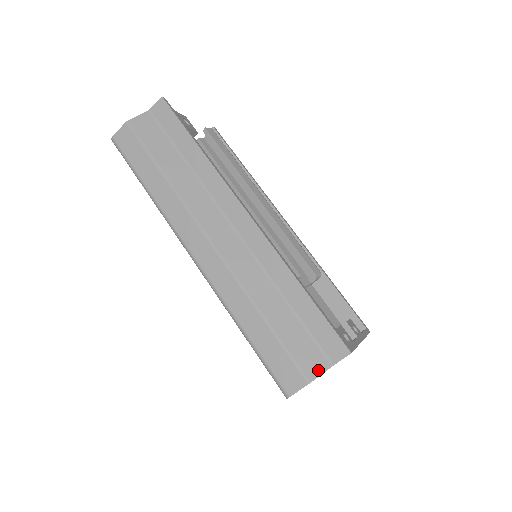
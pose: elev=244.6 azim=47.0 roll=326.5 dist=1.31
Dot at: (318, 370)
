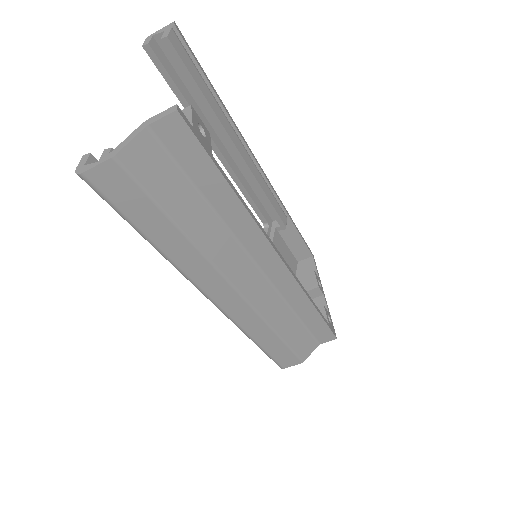
Dot at: (310, 352)
